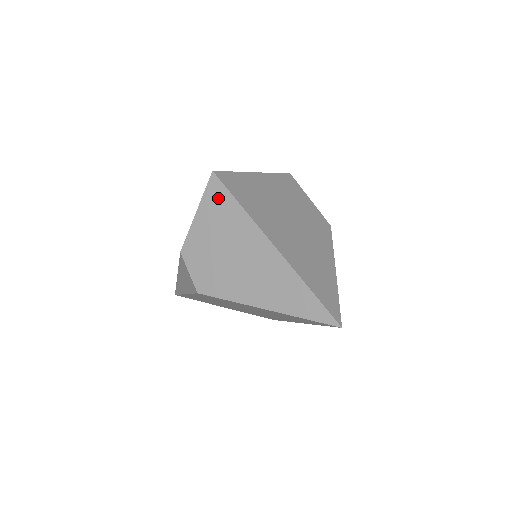
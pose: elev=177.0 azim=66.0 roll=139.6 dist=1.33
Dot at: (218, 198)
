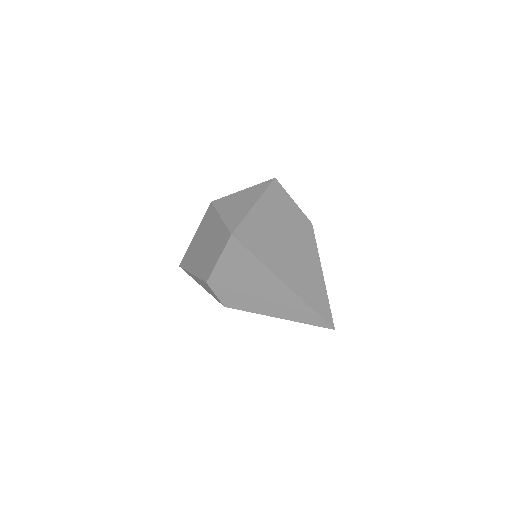
Dot at: (238, 253)
